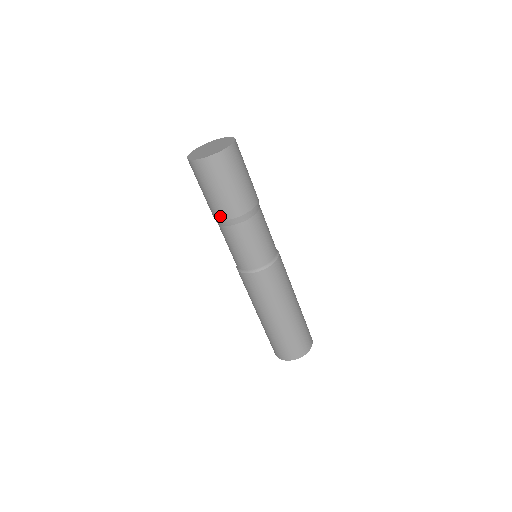
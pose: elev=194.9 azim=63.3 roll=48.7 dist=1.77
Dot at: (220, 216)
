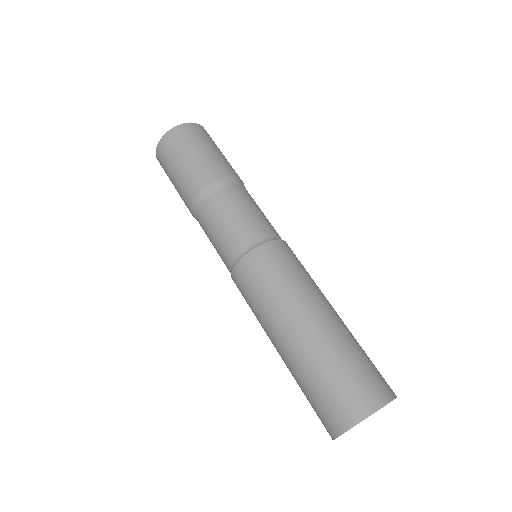
Dot at: (188, 204)
